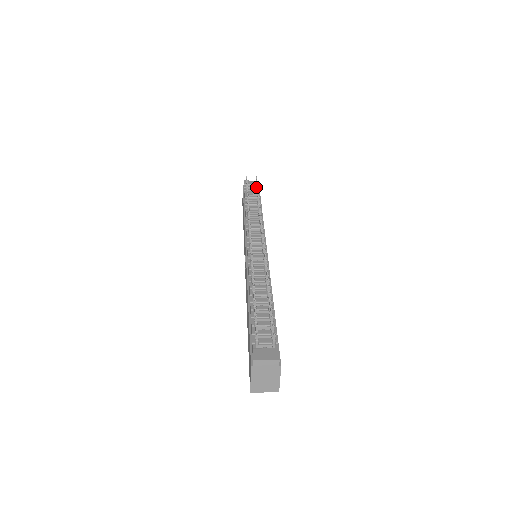
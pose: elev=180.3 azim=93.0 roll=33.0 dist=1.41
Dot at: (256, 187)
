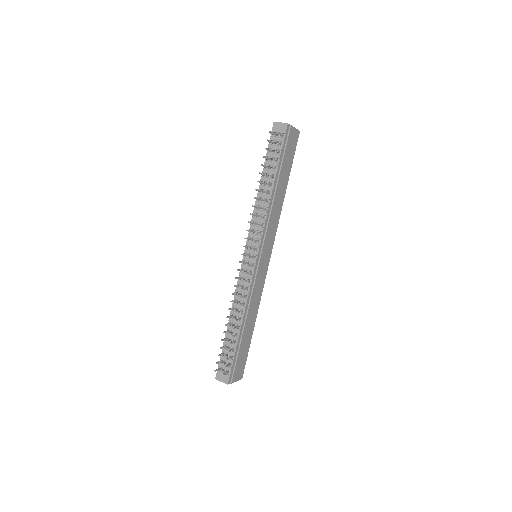
Dot at: occluded
